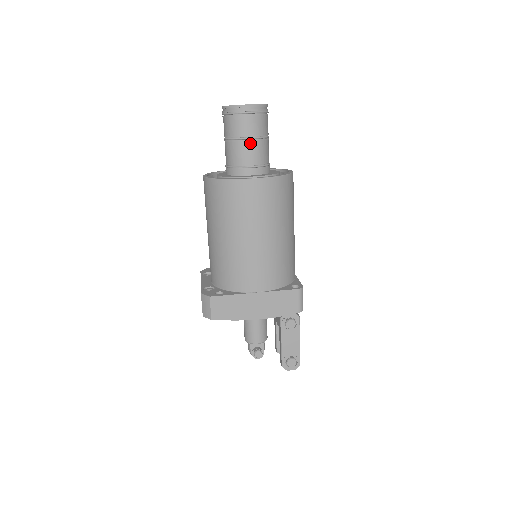
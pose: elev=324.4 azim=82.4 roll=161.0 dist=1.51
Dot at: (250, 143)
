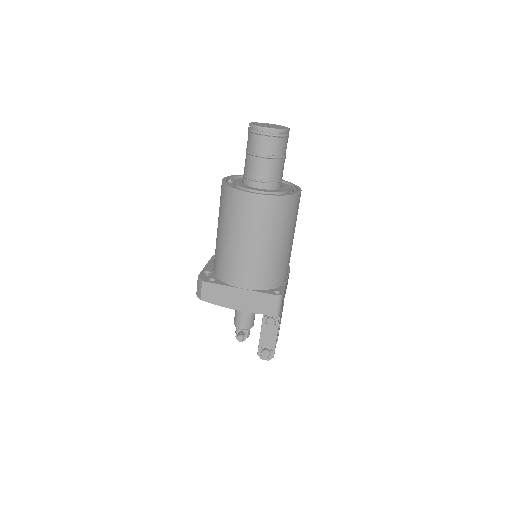
Dot at: (263, 161)
